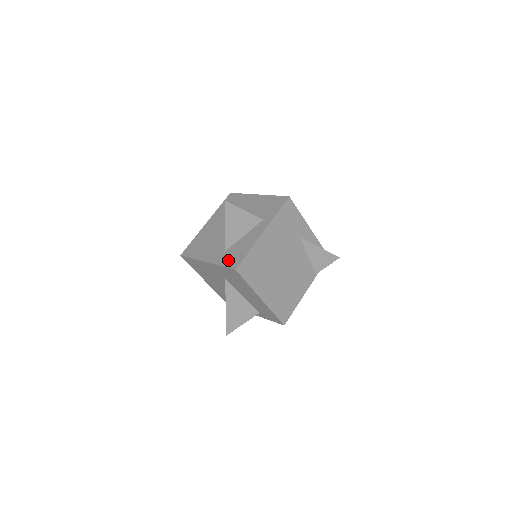
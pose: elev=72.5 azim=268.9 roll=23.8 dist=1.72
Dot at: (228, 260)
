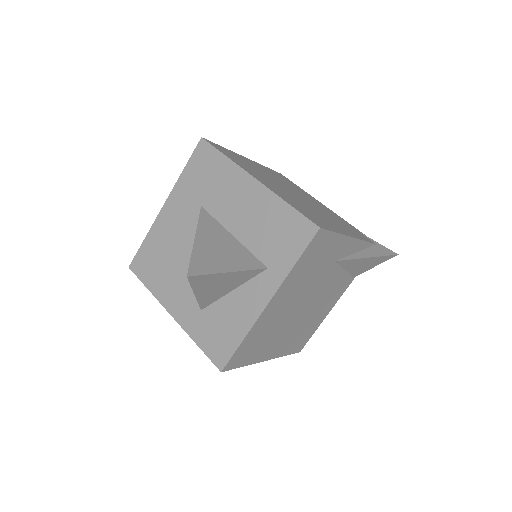
Dot at: (207, 339)
